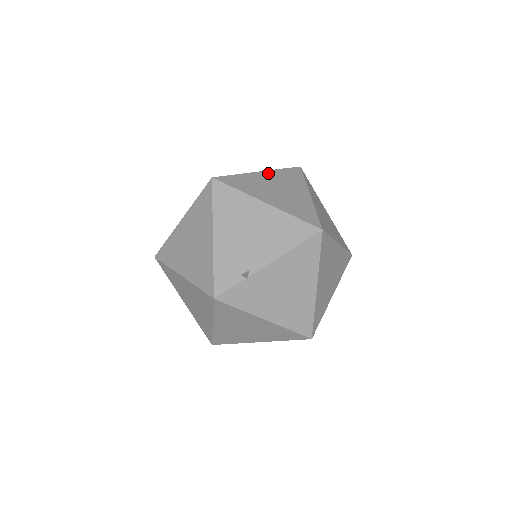
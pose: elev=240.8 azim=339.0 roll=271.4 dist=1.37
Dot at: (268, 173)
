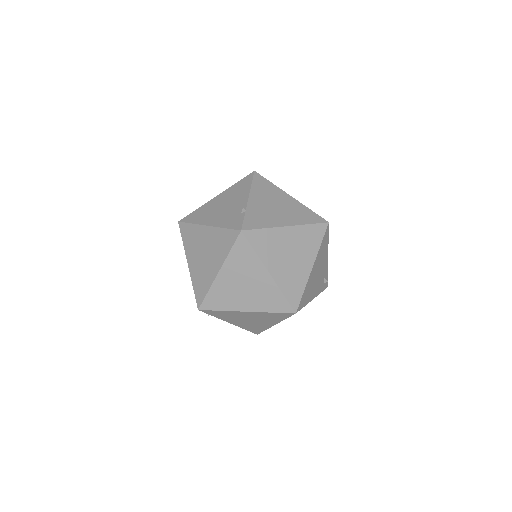
Dot at: occluded
